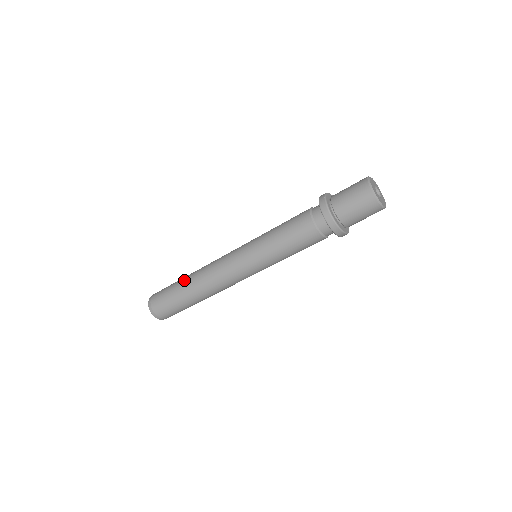
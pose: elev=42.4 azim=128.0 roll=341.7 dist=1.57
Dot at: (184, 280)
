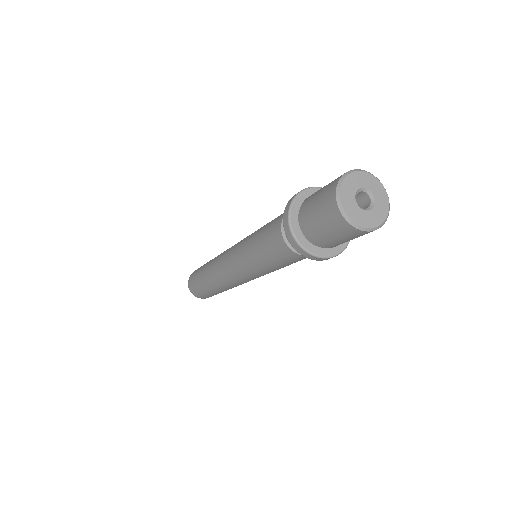
Dot at: (209, 261)
